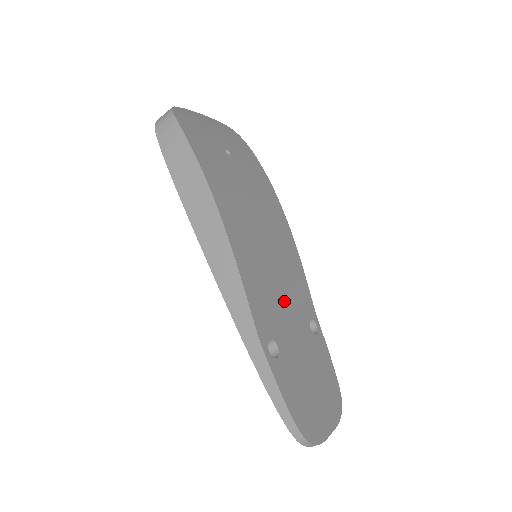
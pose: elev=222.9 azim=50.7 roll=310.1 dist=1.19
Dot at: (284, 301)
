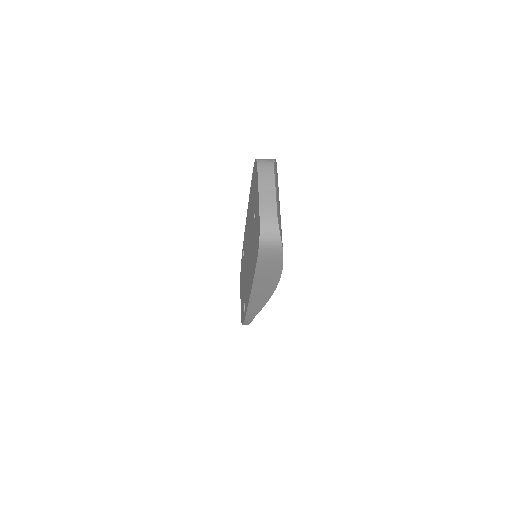
Dot at: occluded
